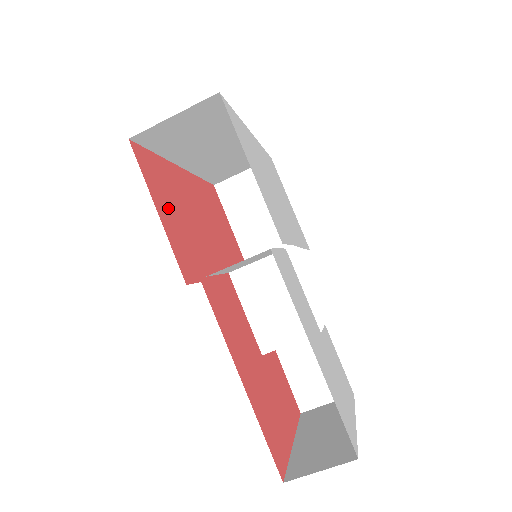
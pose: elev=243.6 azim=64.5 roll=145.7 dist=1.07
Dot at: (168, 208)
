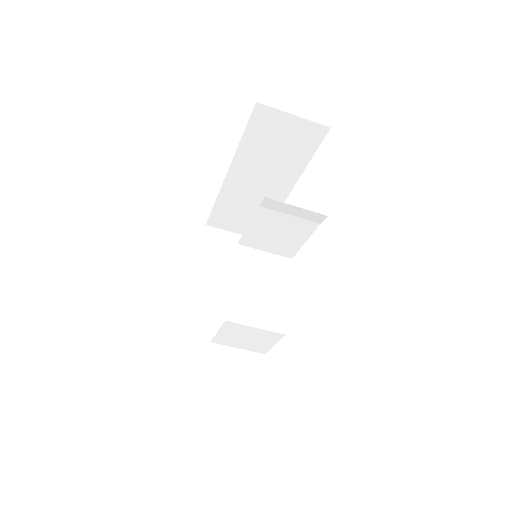
Dot at: occluded
